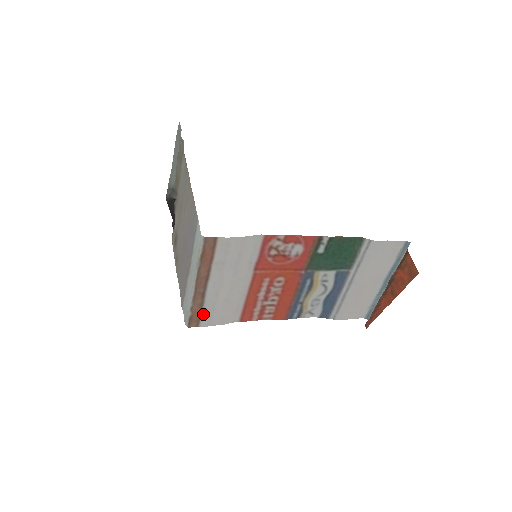
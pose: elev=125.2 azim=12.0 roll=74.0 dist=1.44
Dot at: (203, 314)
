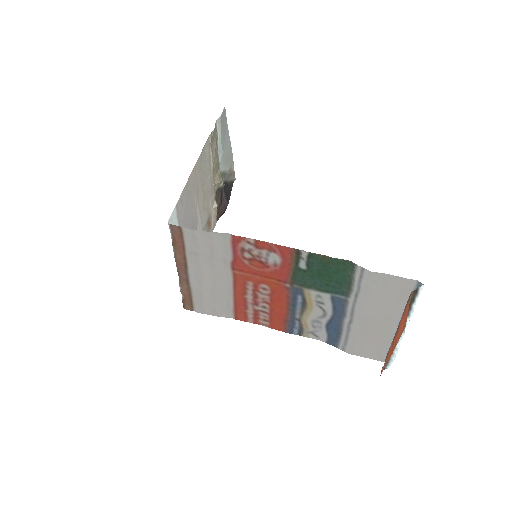
Dot at: (194, 300)
